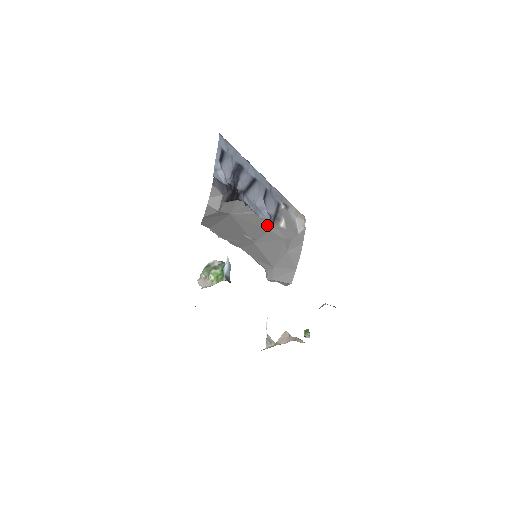
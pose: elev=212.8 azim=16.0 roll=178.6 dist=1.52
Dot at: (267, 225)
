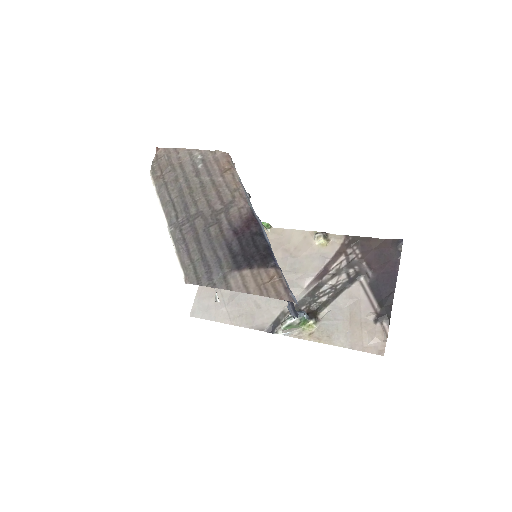
Dot at: occluded
